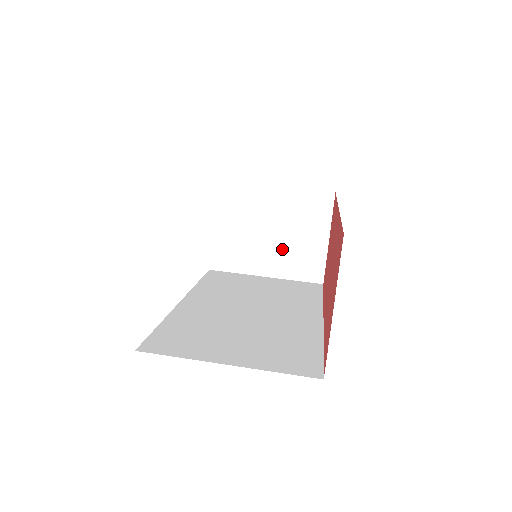
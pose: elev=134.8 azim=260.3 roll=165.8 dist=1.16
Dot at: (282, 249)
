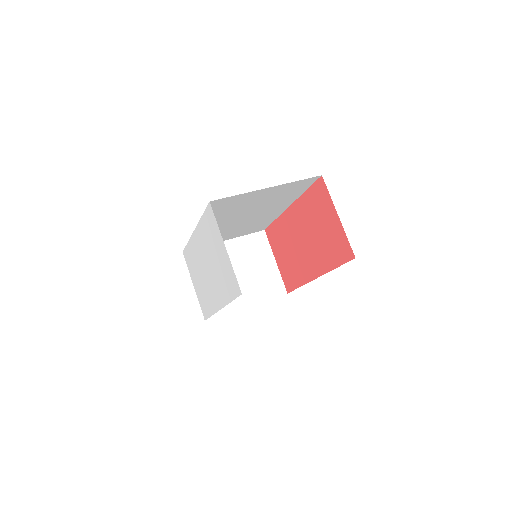
Dot at: (250, 281)
